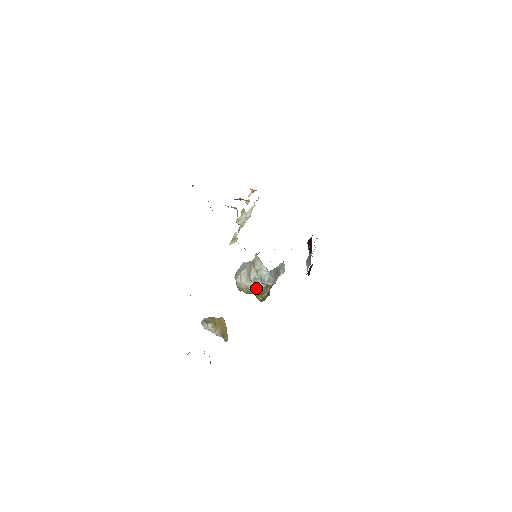
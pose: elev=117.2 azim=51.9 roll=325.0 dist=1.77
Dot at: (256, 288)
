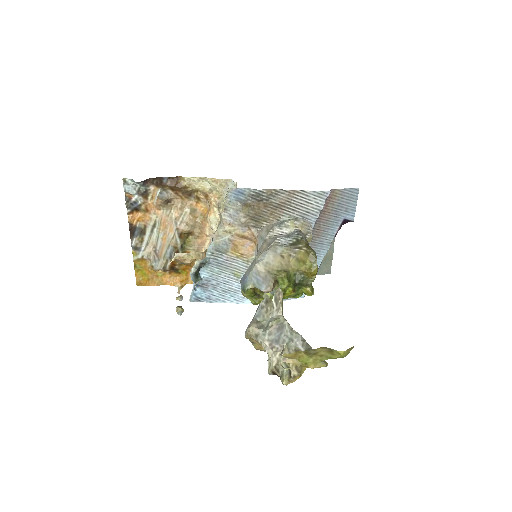
Dot at: (296, 242)
